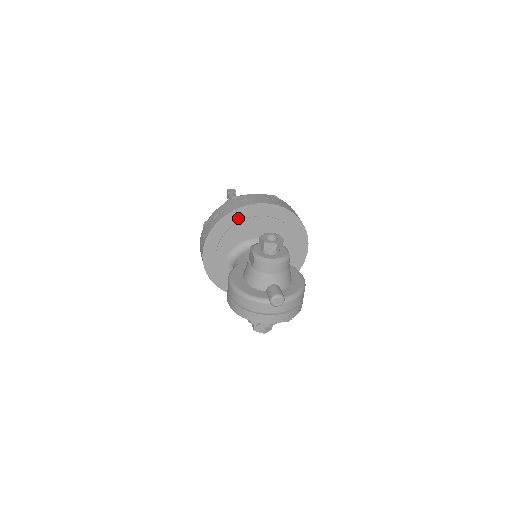
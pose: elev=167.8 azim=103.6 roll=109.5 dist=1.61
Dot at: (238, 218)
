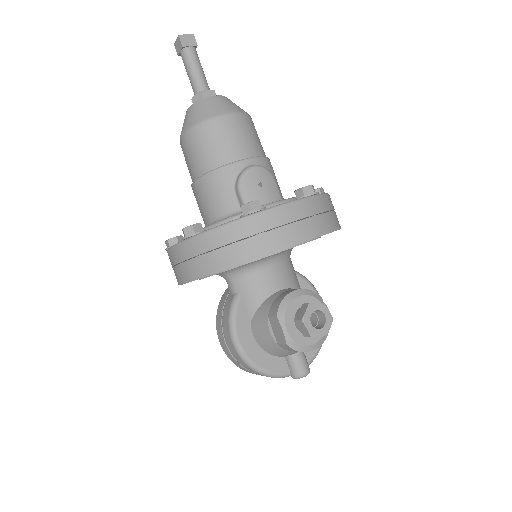
Dot at: occluded
